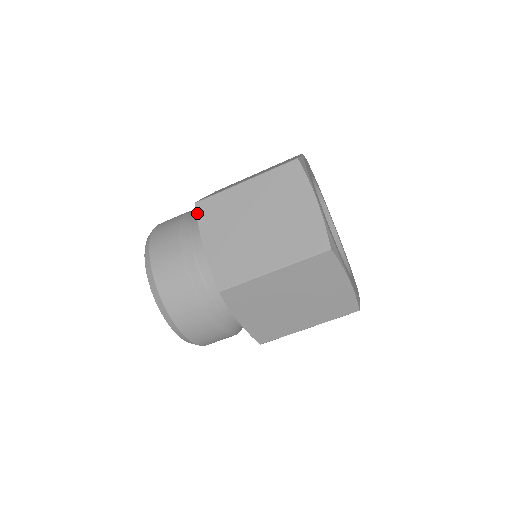
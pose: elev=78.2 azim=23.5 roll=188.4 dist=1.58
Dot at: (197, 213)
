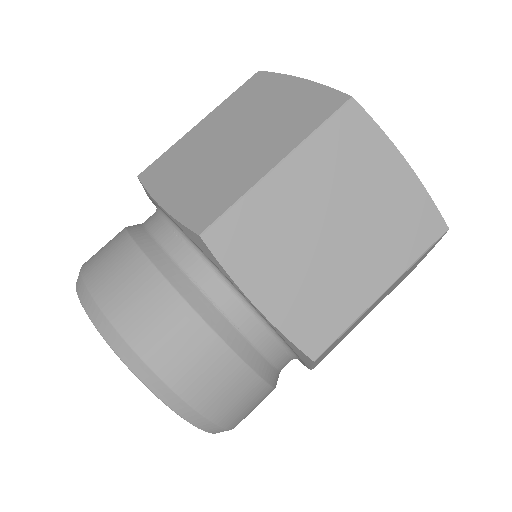
Dot at: (142, 182)
